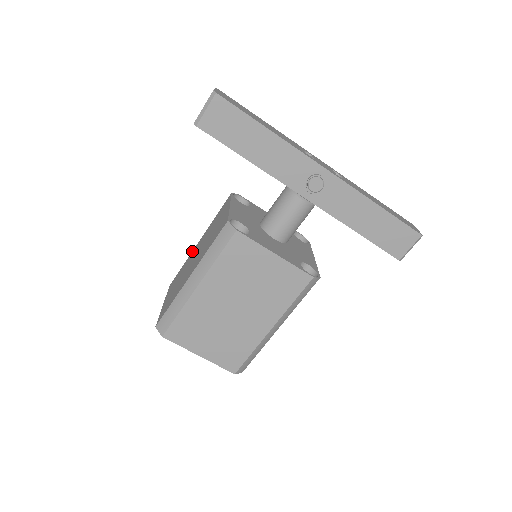
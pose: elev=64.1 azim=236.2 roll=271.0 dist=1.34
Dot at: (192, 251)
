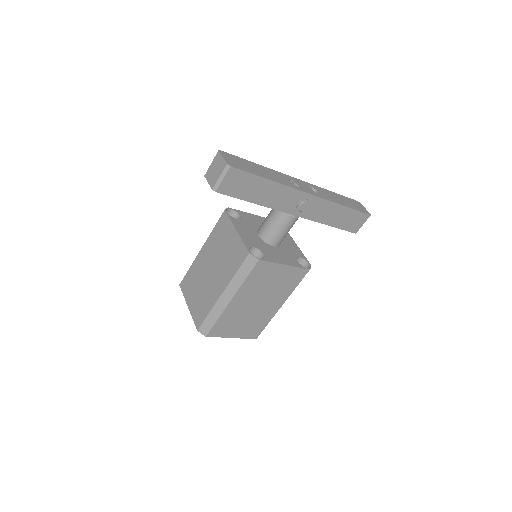
Dot at: (196, 257)
